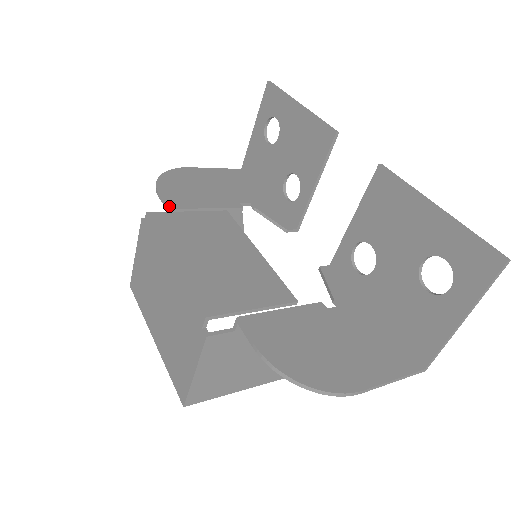
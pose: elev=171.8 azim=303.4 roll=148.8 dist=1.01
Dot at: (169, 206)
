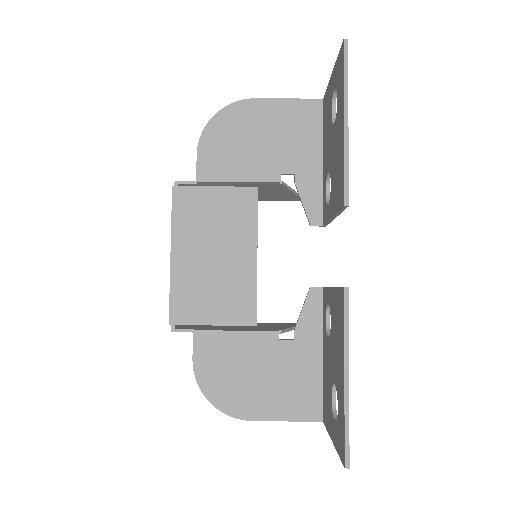
Dot at: (198, 176)
